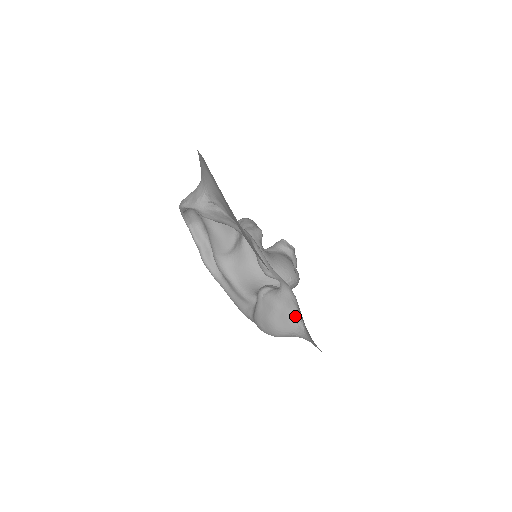
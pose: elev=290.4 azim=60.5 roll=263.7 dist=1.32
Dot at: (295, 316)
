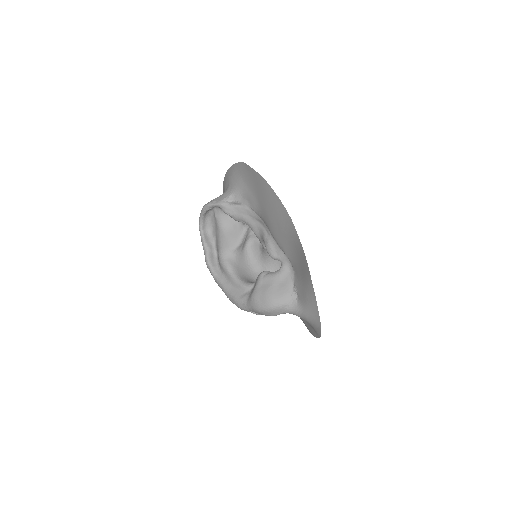
Dot at: (291, 289)
